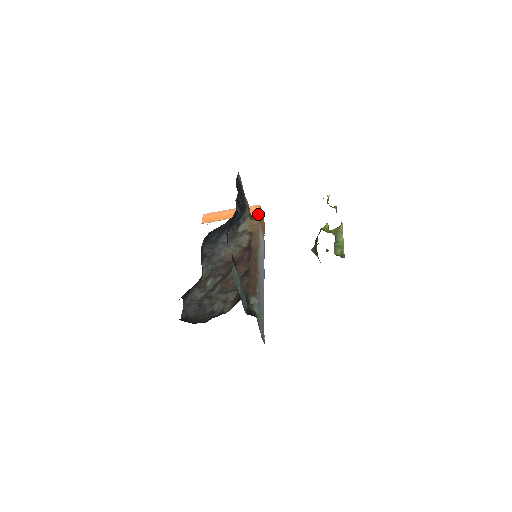
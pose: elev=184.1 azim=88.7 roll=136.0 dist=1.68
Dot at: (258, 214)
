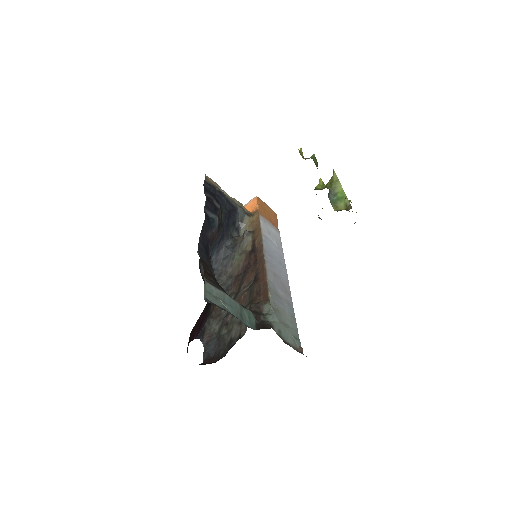
Dot at: (256, 207)
